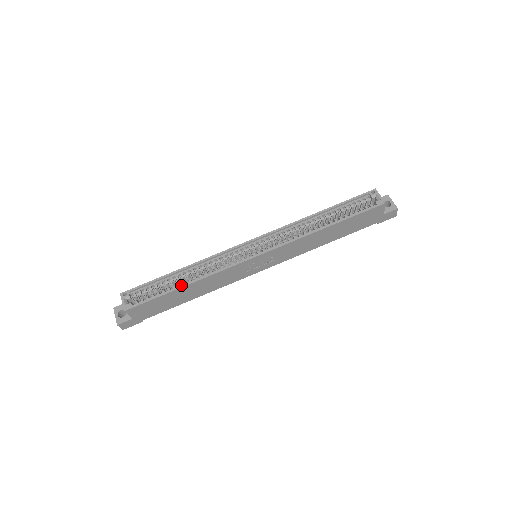
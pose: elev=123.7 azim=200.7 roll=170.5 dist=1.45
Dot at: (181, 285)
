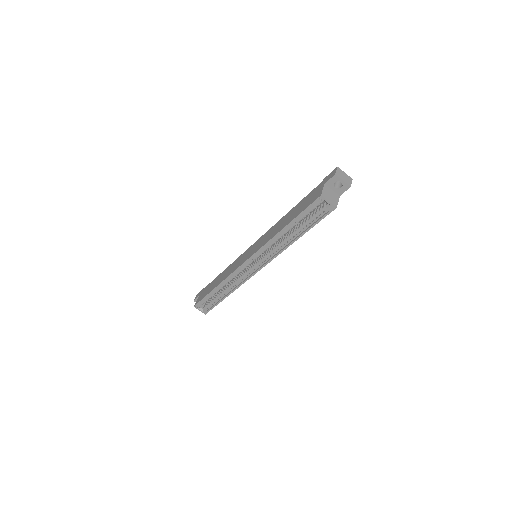
Dot at: (225, 297)
